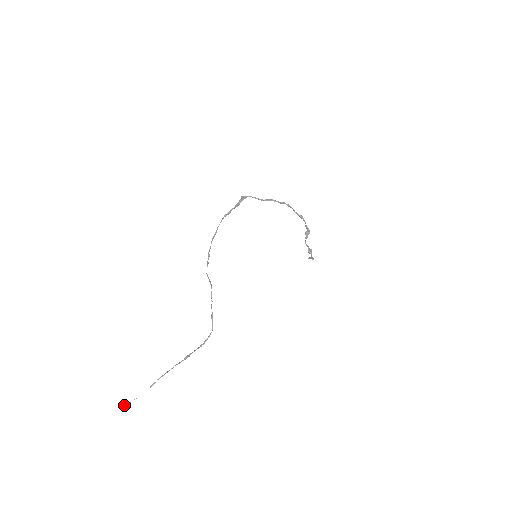
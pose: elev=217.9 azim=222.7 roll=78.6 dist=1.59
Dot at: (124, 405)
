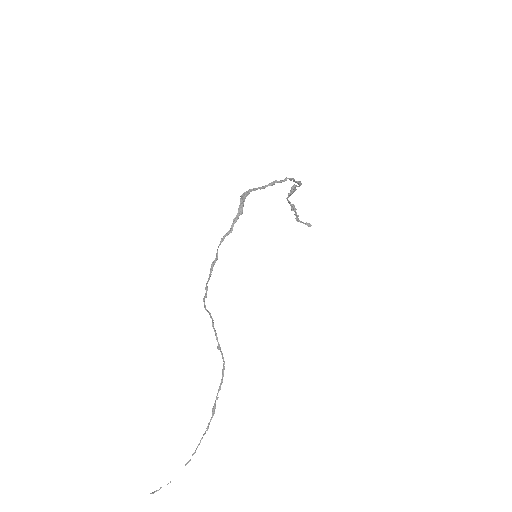
Dot at: occluded
